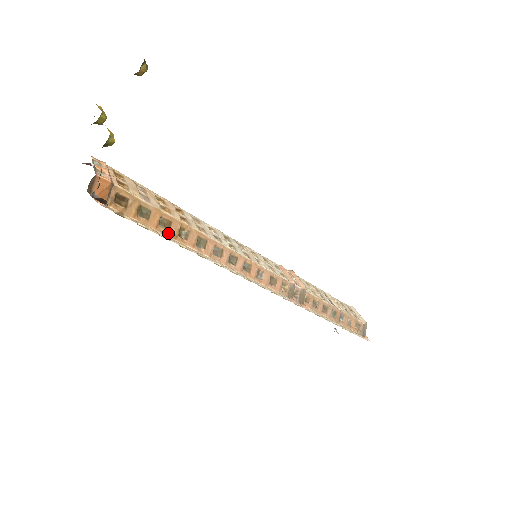
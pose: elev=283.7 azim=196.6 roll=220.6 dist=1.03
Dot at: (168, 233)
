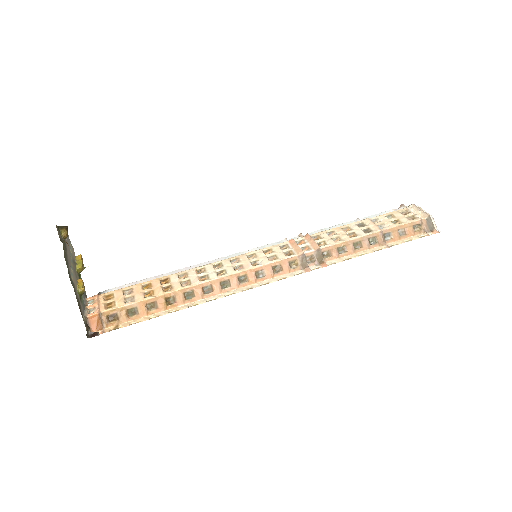
Dot at: (158, 310)
